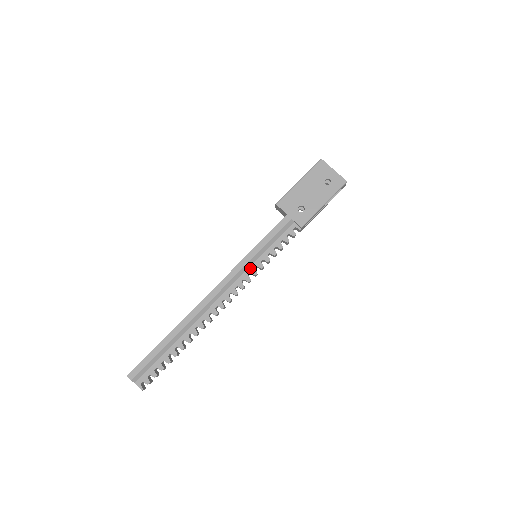
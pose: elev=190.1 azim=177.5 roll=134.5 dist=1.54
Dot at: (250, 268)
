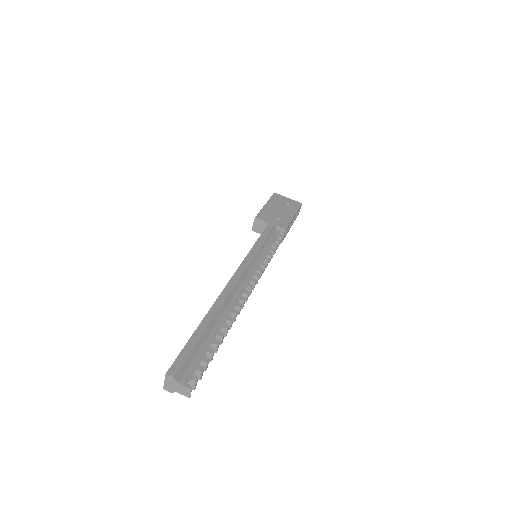
Dot at: (257, 261)
